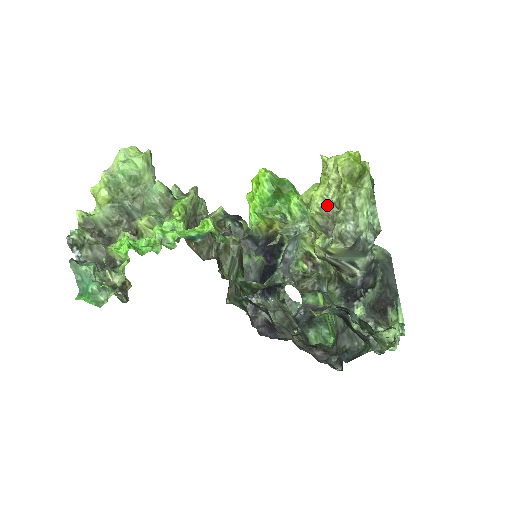
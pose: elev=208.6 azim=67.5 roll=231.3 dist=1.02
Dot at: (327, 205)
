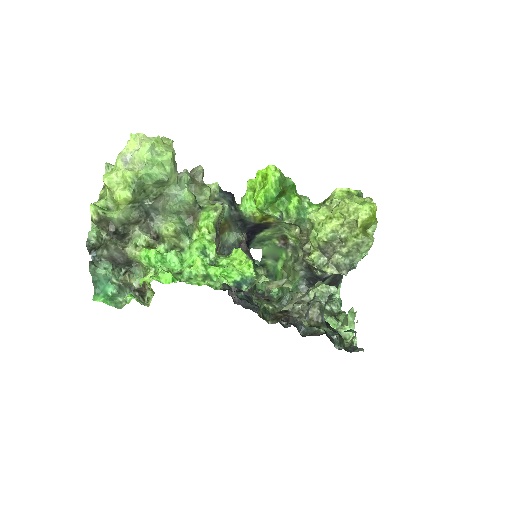
Dot at: (334, 237)
